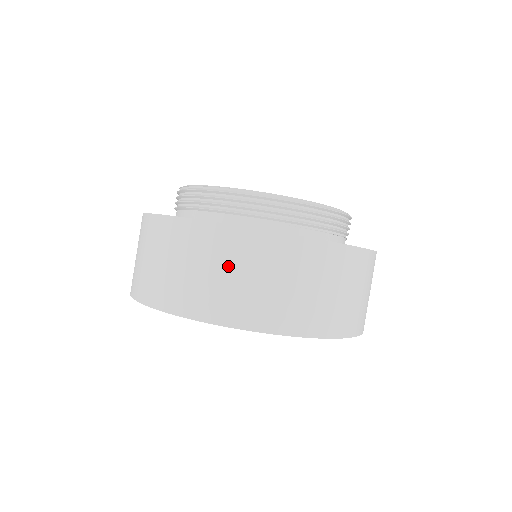
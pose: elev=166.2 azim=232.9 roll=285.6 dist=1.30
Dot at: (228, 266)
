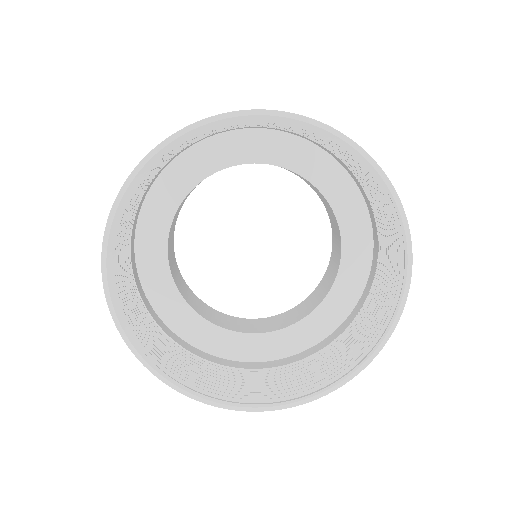
Dot at: occluded
